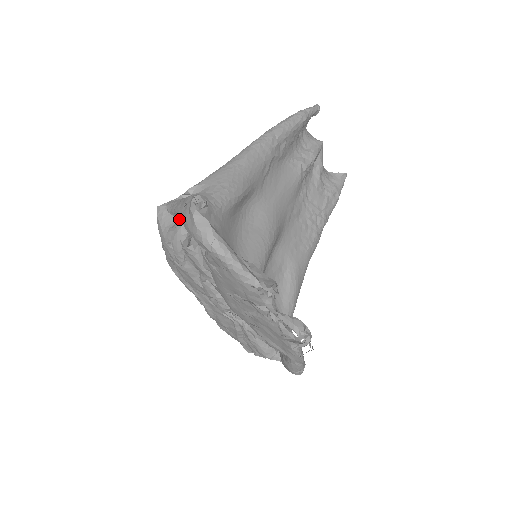
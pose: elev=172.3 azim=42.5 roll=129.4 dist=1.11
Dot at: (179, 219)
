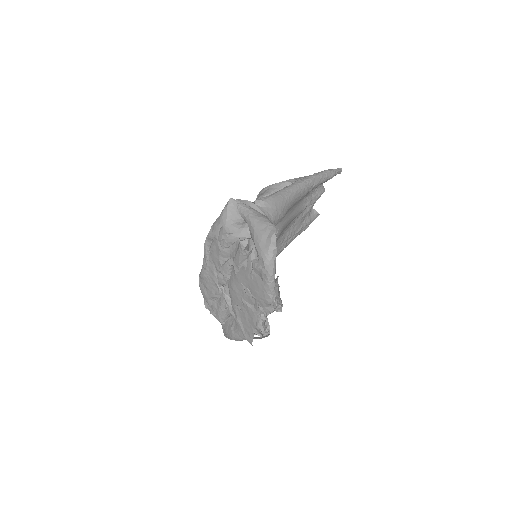
Dot at: (248, 225)
